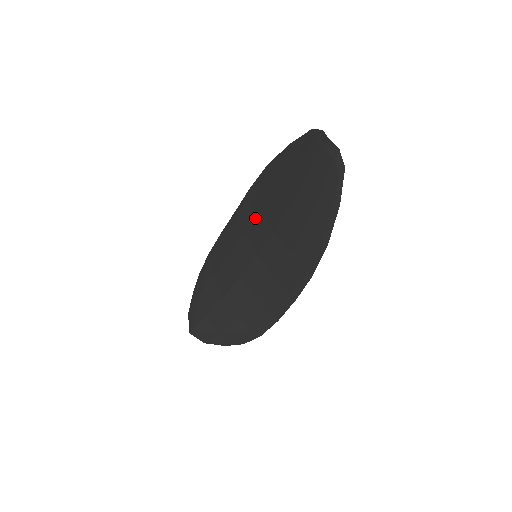
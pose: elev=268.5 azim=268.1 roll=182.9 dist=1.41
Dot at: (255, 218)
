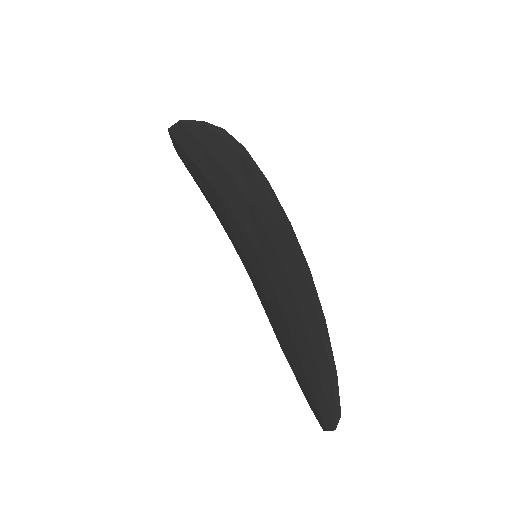
Dot at: (283, 271)
